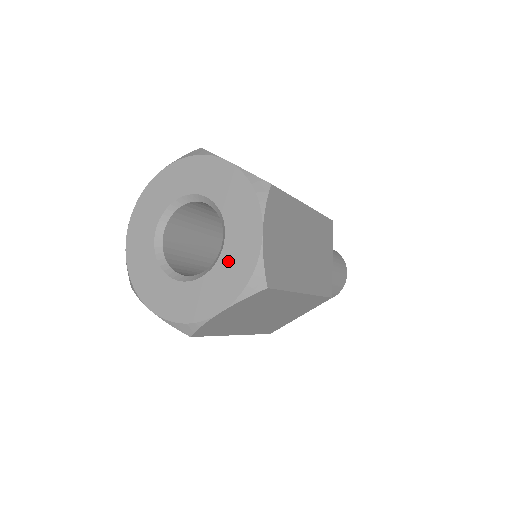
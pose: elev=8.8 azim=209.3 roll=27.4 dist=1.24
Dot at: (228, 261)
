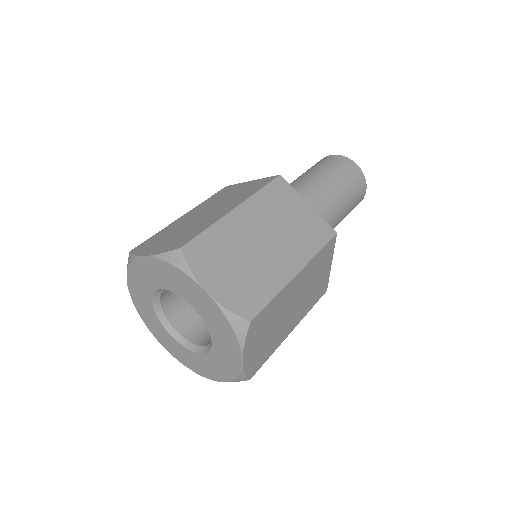
Dot at: (187, 354)
